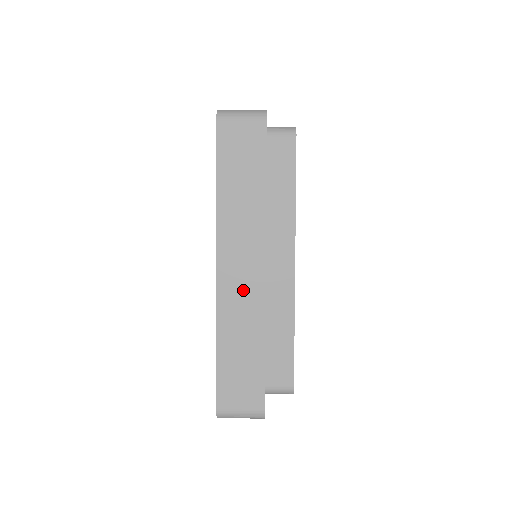
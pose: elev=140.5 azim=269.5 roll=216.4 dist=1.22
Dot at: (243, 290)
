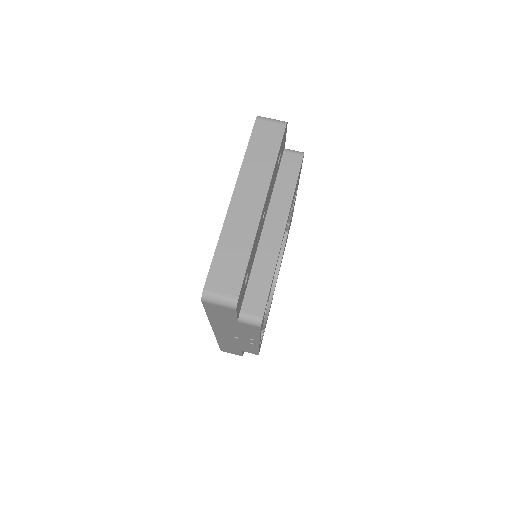
Dot at: (245, 214)
